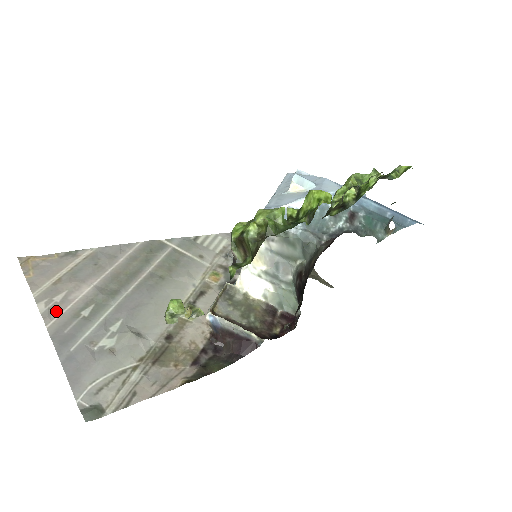
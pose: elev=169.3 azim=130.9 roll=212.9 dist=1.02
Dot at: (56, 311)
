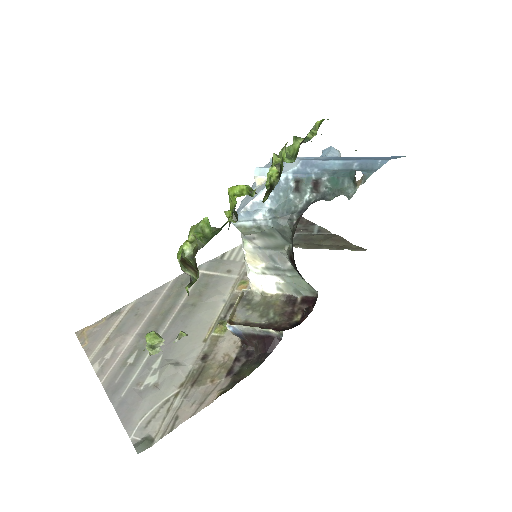
Dot at: (107, 367)
